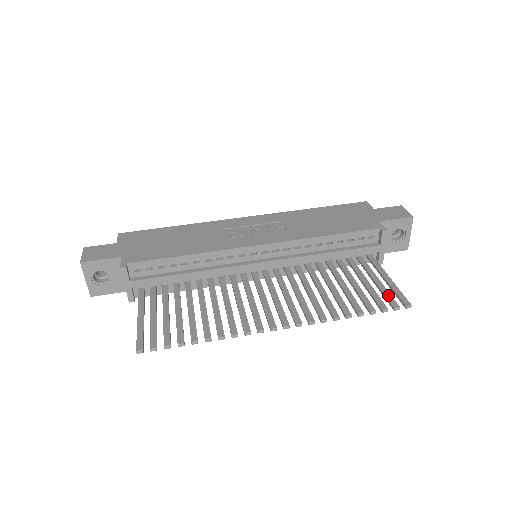
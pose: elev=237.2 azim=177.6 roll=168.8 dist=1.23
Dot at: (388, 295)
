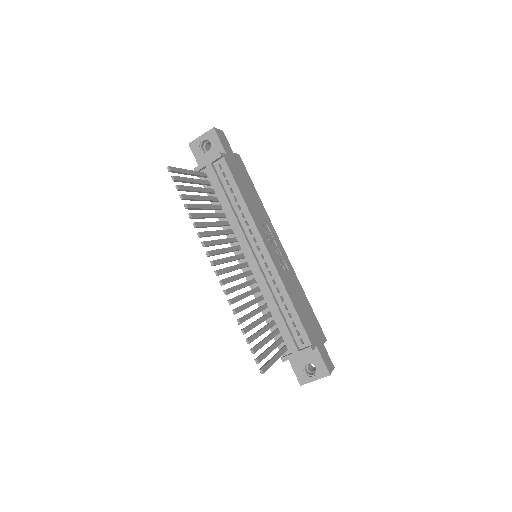
Dot at: (264, 356)
